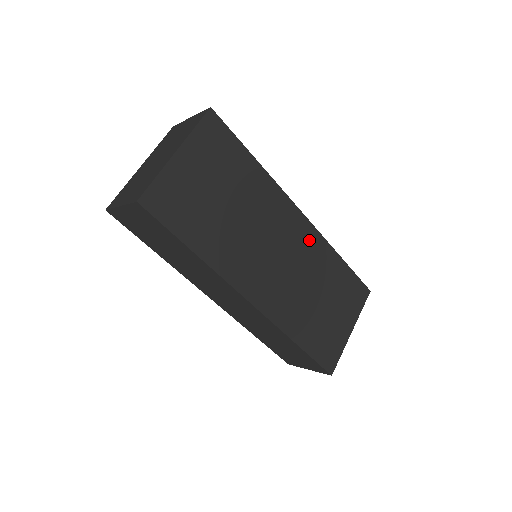
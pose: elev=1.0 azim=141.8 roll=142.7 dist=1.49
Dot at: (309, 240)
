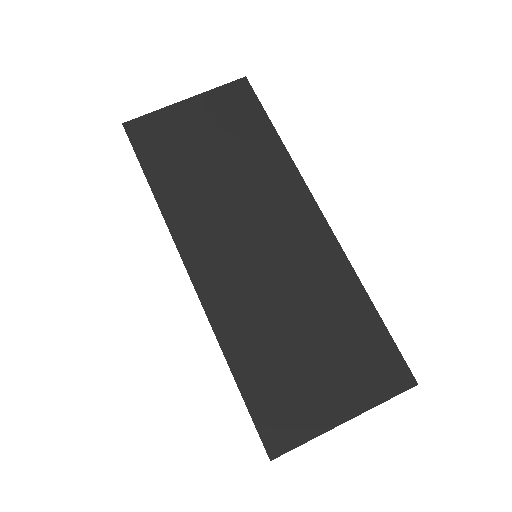
Dot at: (318, 249)
